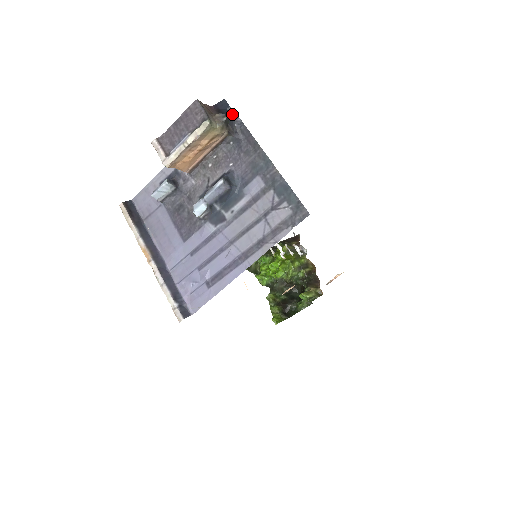
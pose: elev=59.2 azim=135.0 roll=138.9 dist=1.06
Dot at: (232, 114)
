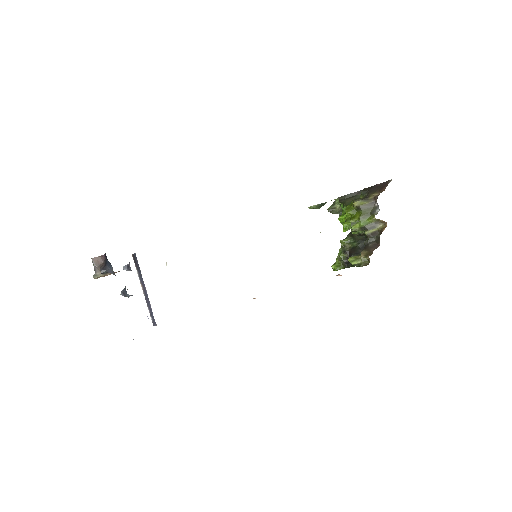
Dot at: (110, 263)
